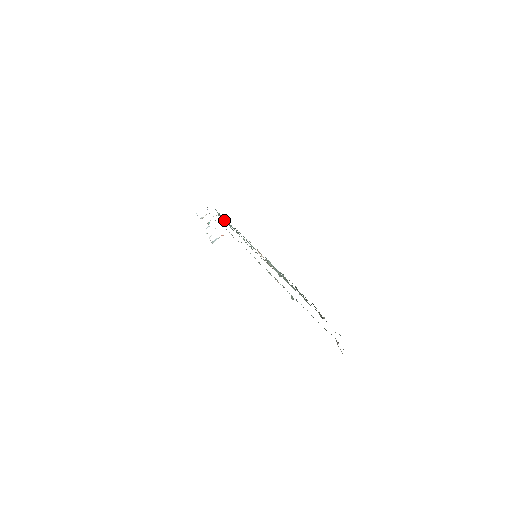
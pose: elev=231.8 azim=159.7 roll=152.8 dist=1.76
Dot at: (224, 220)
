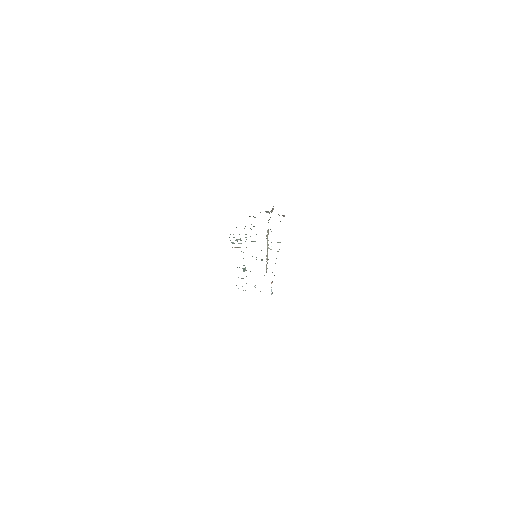
Dot at: occluded
